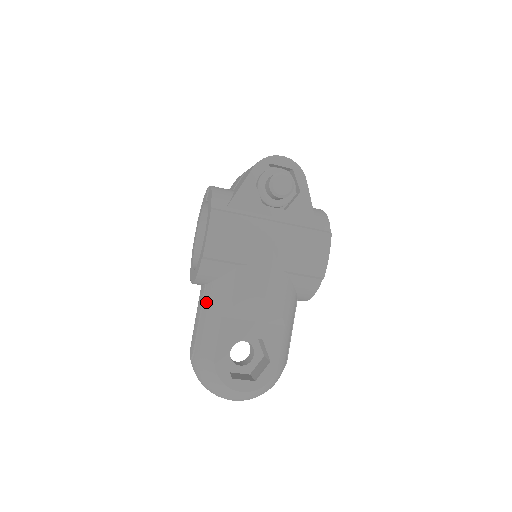
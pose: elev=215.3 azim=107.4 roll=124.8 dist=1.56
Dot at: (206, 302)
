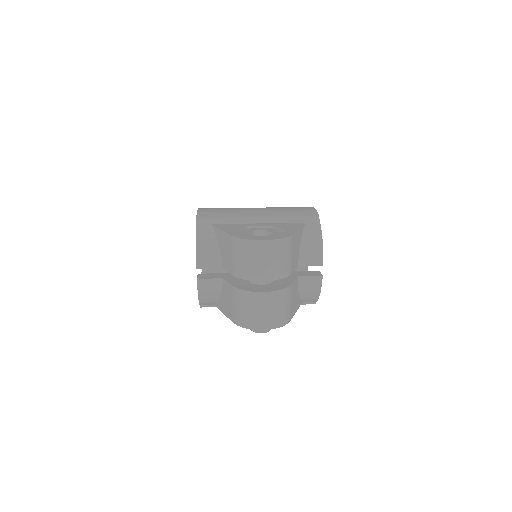
Dot at: occluded
